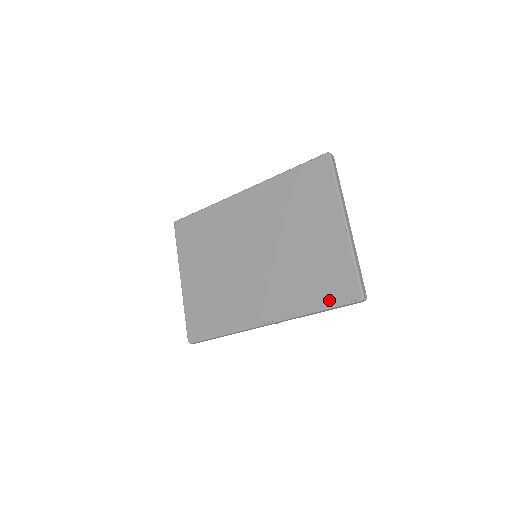
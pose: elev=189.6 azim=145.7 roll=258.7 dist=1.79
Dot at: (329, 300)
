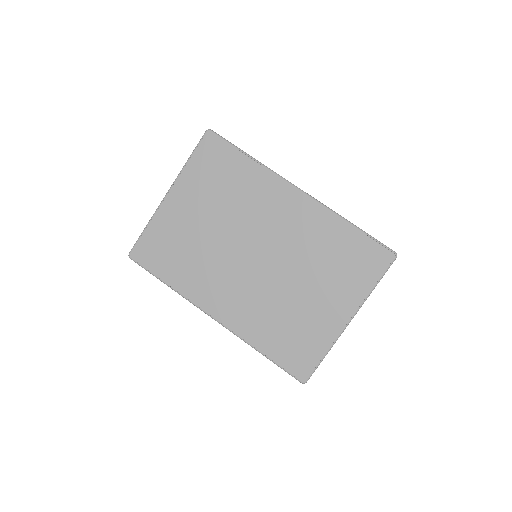
Dot at: (280, 358)
